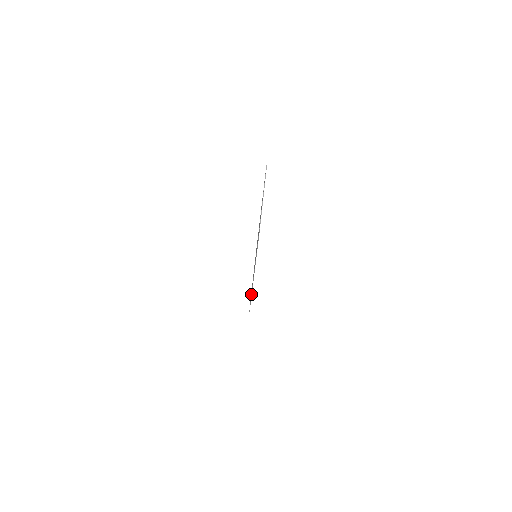
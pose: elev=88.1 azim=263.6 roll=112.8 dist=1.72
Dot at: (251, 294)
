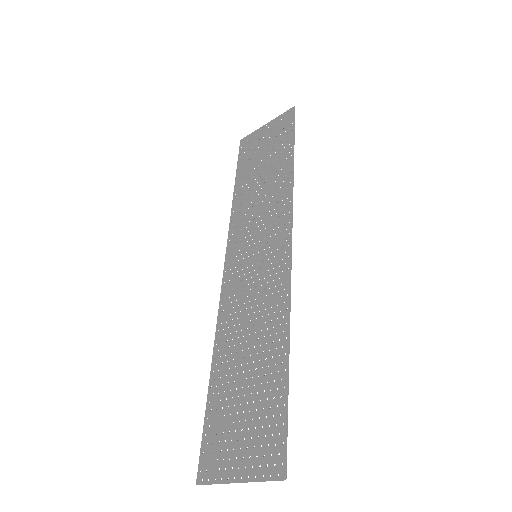
Dot at: (230, 216)
